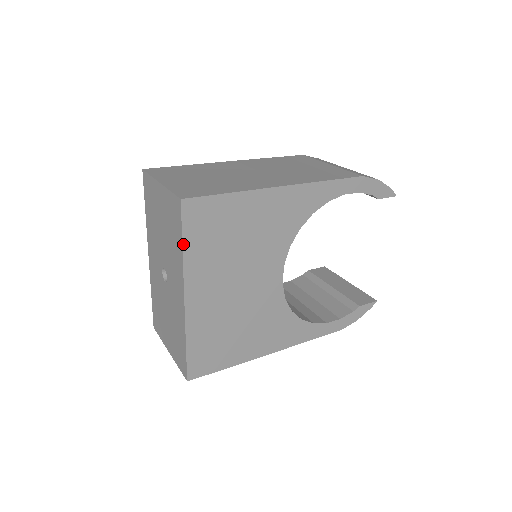
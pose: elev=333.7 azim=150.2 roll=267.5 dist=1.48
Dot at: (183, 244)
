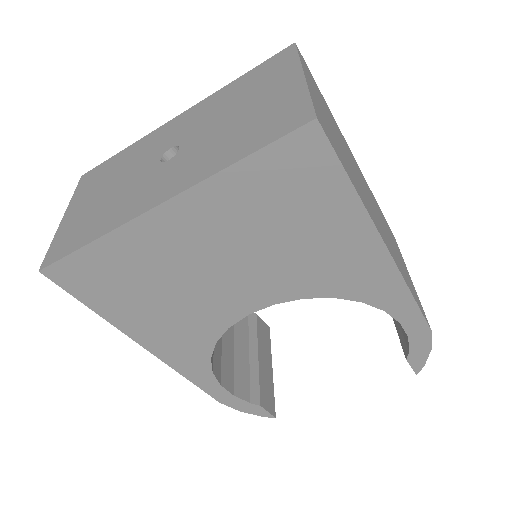
Dot at: (245, 158)
